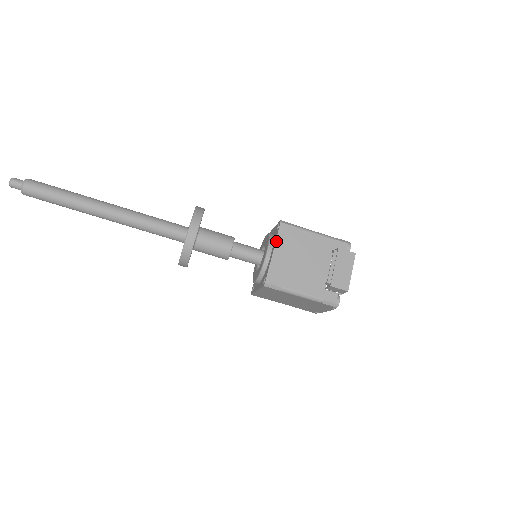
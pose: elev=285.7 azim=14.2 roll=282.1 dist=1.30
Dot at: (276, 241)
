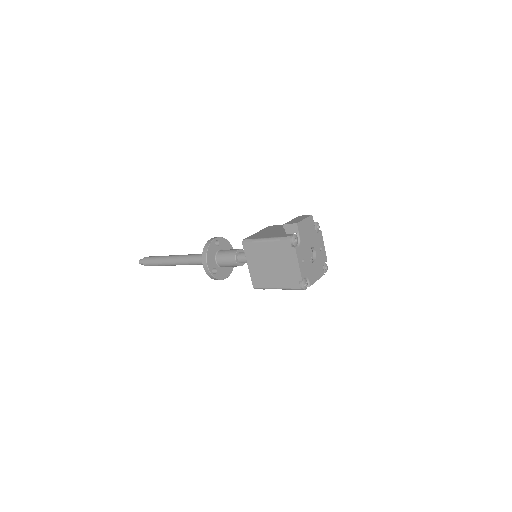
Dot at: (261, 230)
